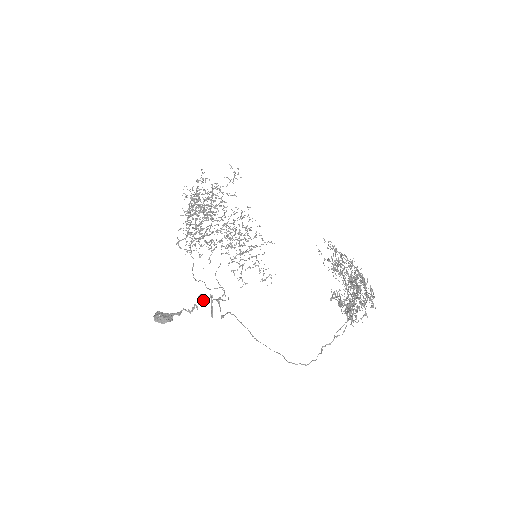
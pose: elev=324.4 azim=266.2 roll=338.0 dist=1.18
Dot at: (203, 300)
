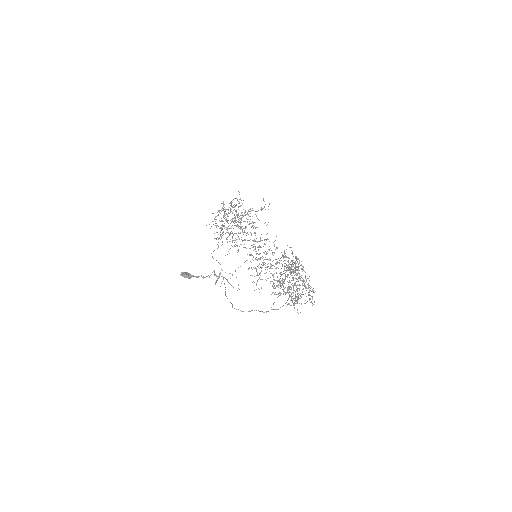
Dot at: (214, 274)
